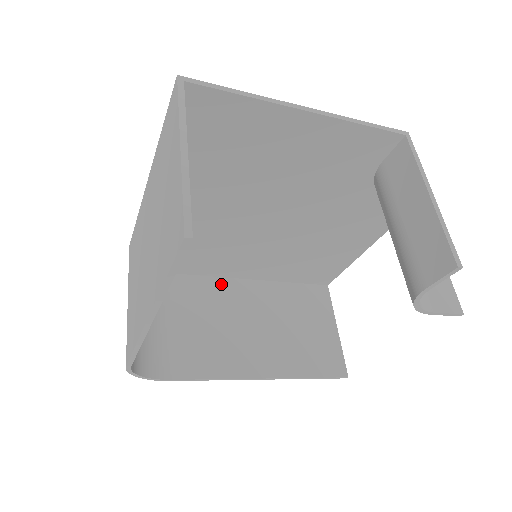
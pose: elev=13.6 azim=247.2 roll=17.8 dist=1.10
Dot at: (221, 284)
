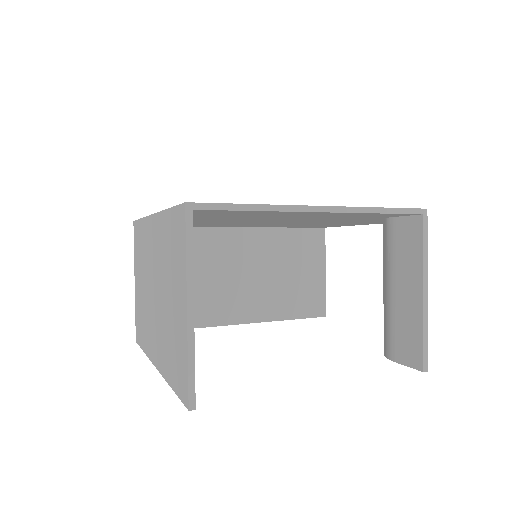
Dot at: (222, 235)
